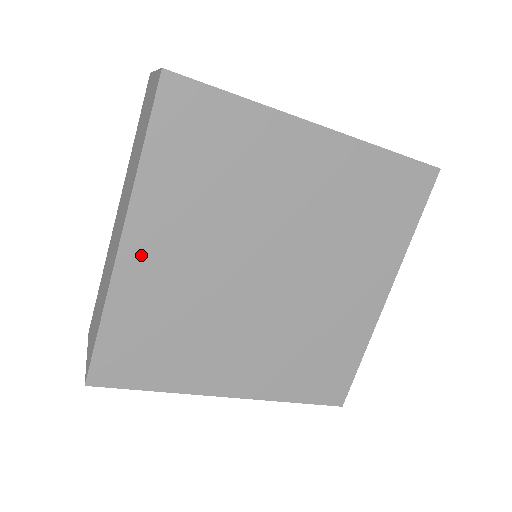
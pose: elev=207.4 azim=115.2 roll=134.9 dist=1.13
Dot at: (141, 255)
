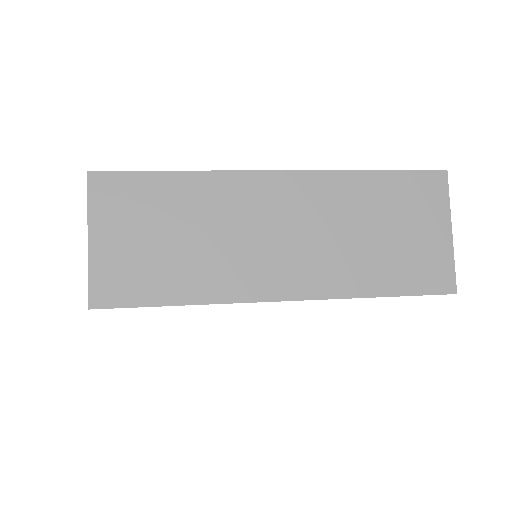
Dot at: occluded
